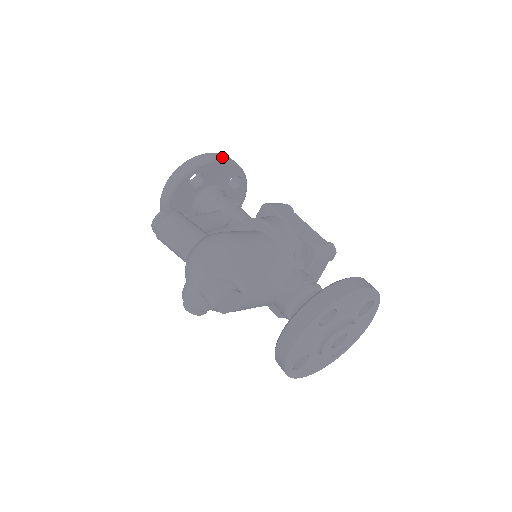
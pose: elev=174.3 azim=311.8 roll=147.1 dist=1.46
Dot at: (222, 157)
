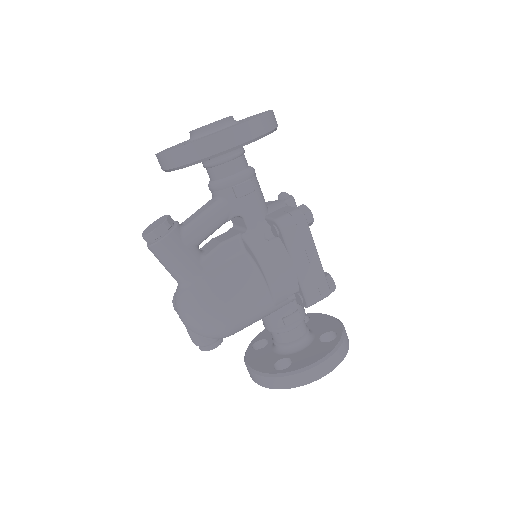
Dot at: (241, 139)
